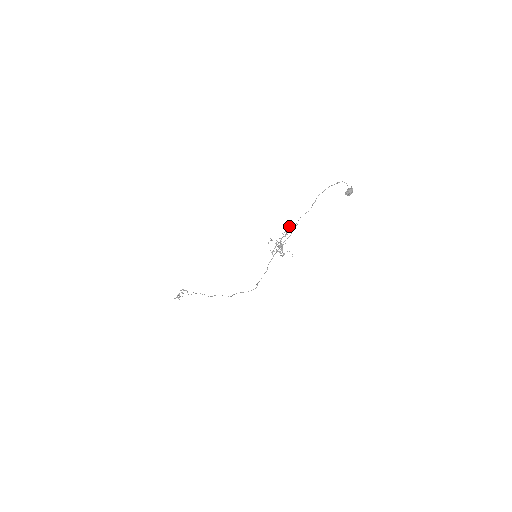
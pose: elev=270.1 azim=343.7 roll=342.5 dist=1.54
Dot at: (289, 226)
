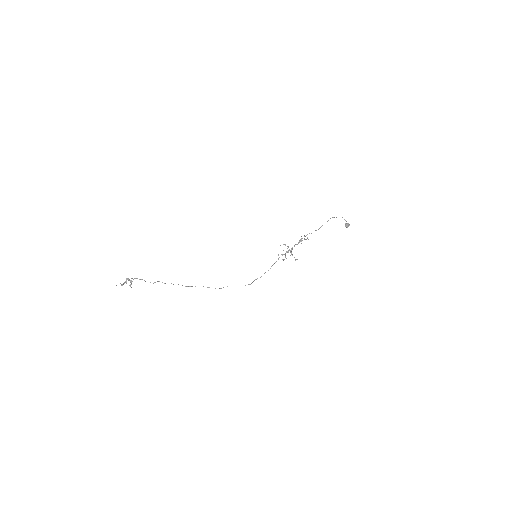
Dot at: occluded
